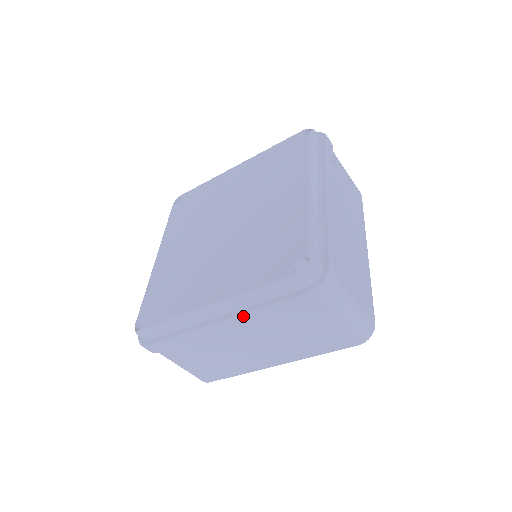
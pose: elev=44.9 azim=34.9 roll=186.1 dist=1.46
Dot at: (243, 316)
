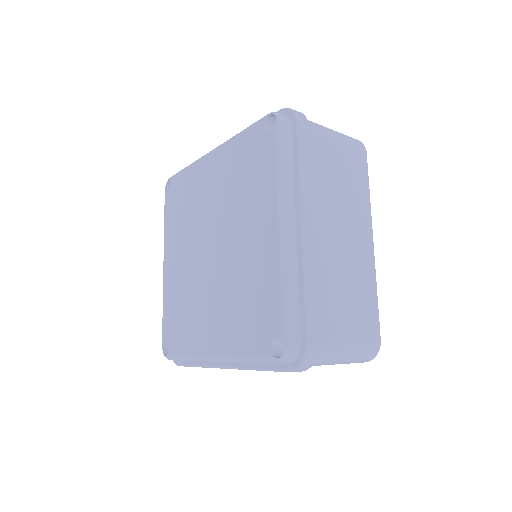
Dot at: (242, 369)
